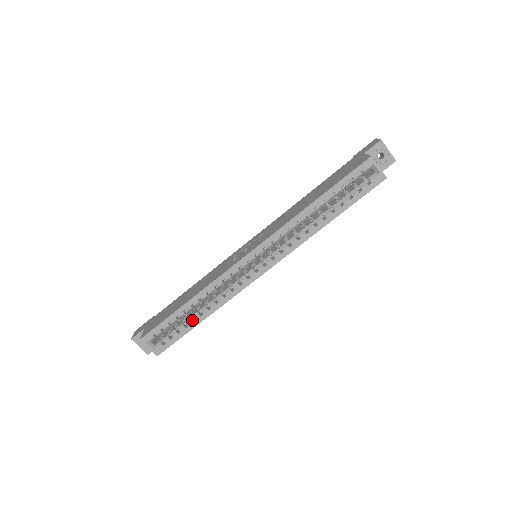
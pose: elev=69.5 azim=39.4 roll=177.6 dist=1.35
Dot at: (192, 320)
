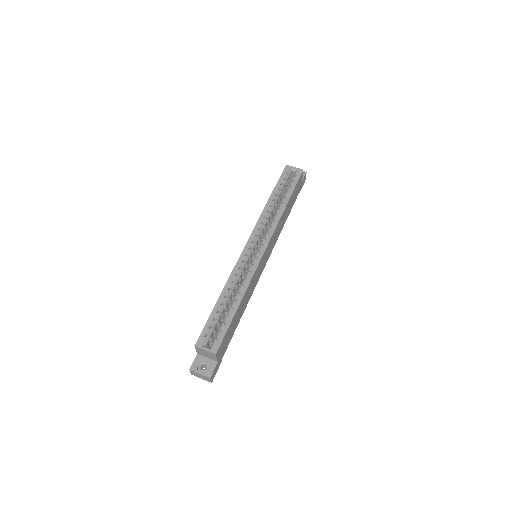
Dot at: (231, 310)
